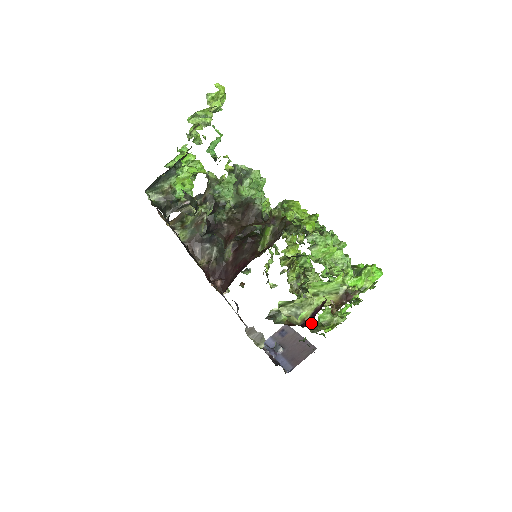
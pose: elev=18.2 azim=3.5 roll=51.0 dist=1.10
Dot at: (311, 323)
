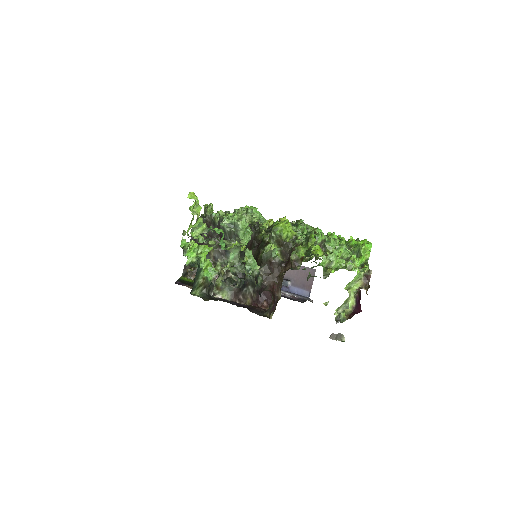
Dot at: occluded
